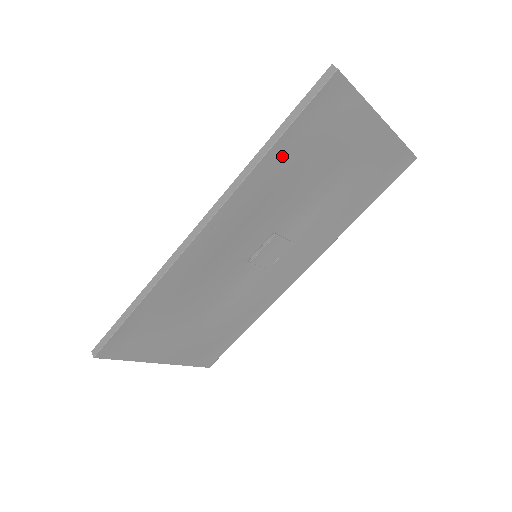
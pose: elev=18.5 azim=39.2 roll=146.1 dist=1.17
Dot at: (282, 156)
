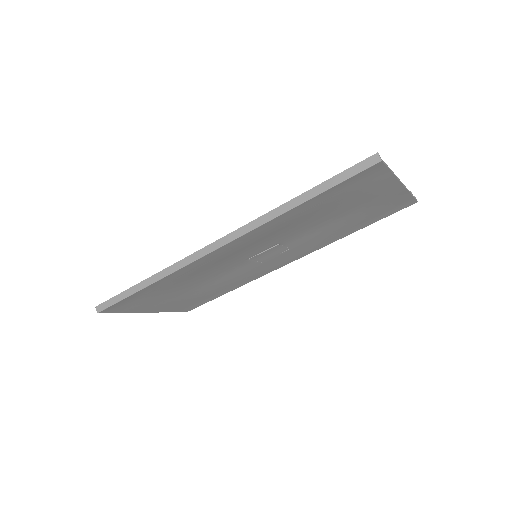
Dot at: (308, 207)
